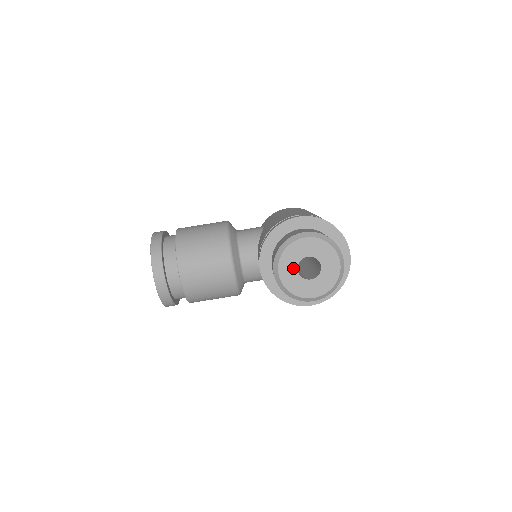
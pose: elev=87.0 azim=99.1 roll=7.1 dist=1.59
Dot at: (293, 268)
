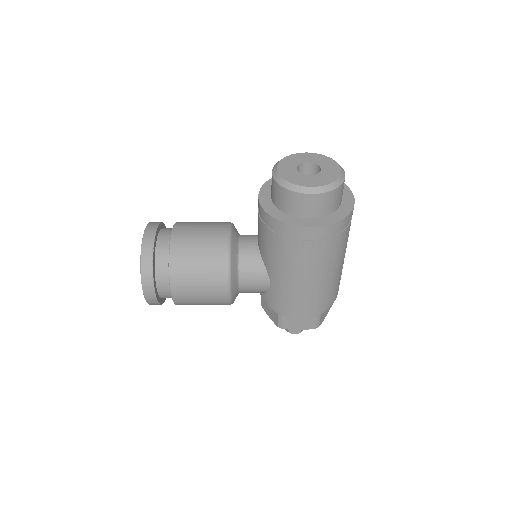
Dot at: (292, 167)
